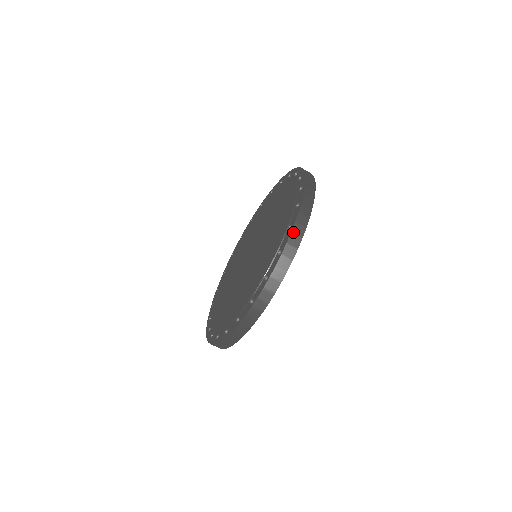
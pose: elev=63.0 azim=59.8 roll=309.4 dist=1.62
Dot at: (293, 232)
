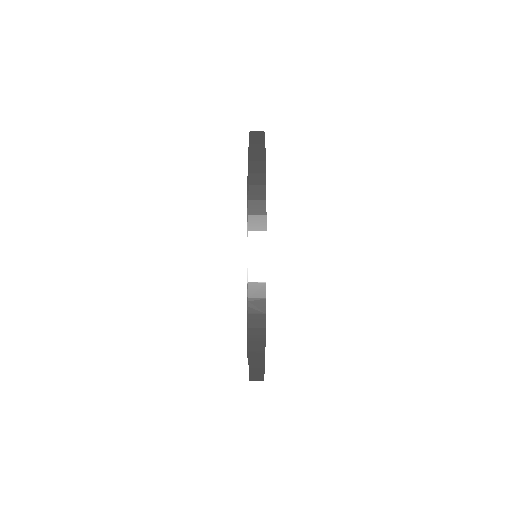
Dot at: occluded
